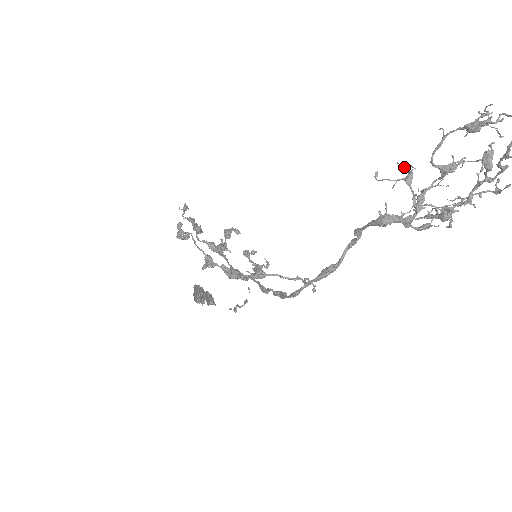
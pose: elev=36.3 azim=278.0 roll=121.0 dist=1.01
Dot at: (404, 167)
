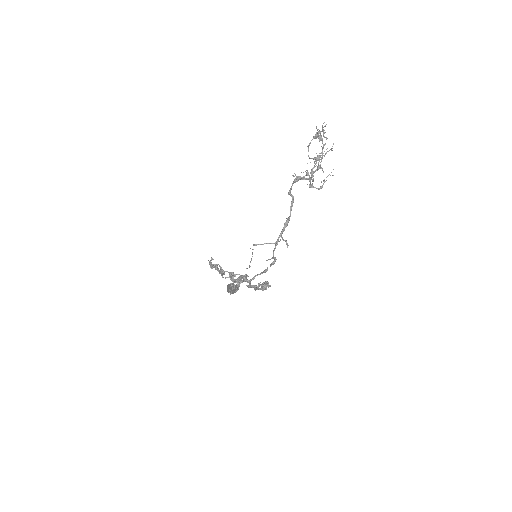
Dot at: occluded
